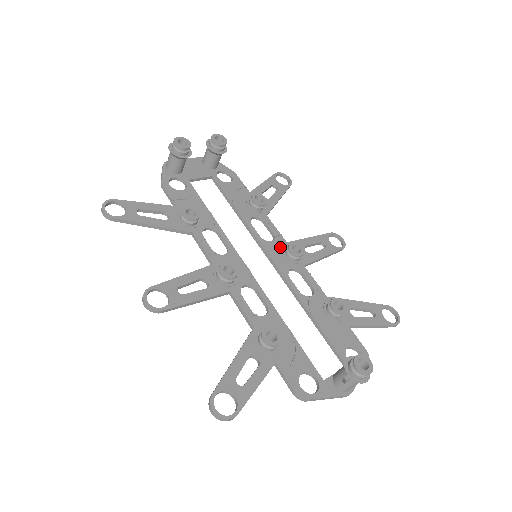
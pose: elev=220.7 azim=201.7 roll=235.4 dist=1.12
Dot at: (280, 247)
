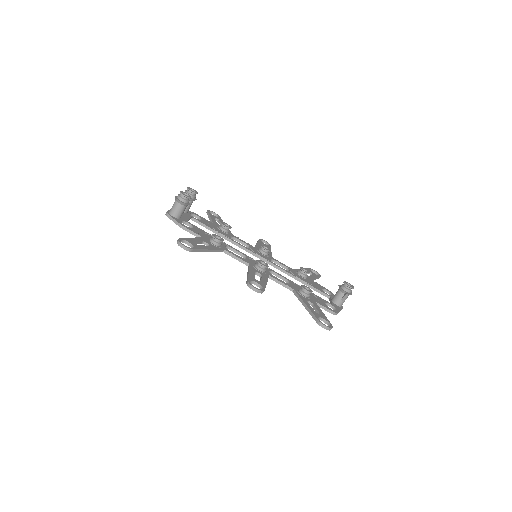
Dot at: (256, 250)
